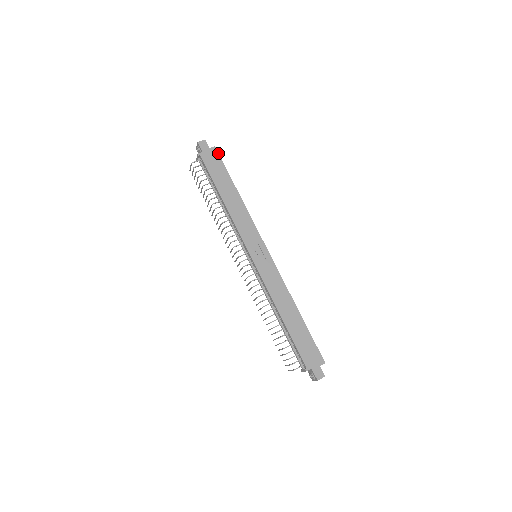
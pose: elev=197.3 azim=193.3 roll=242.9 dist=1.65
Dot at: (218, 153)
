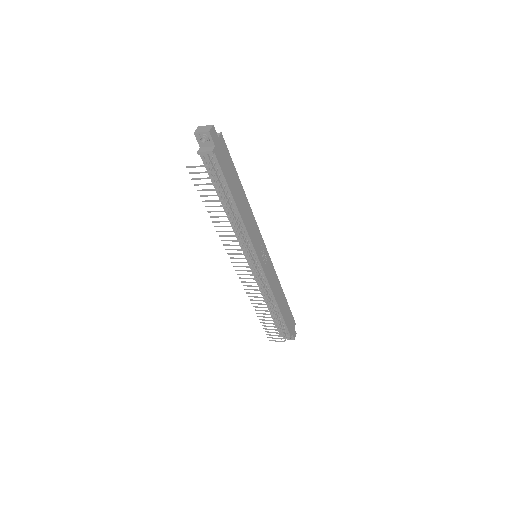
Dot at: occluded
